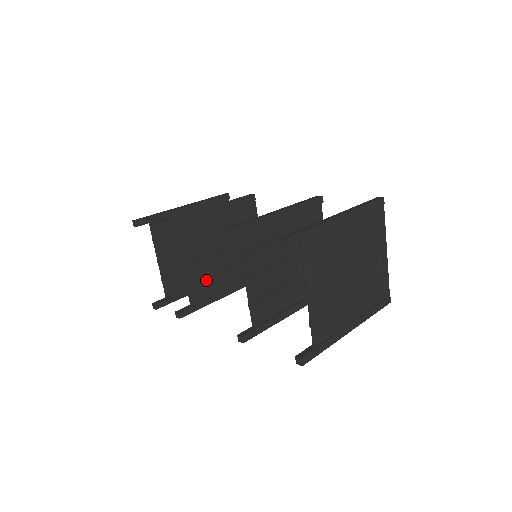
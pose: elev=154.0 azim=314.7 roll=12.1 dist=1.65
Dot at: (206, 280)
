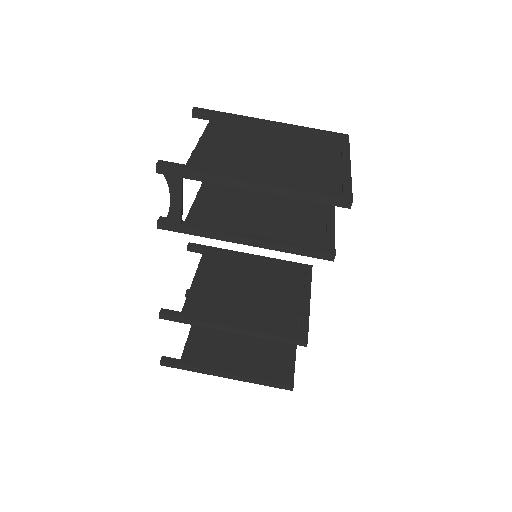
Dot at: occluded
